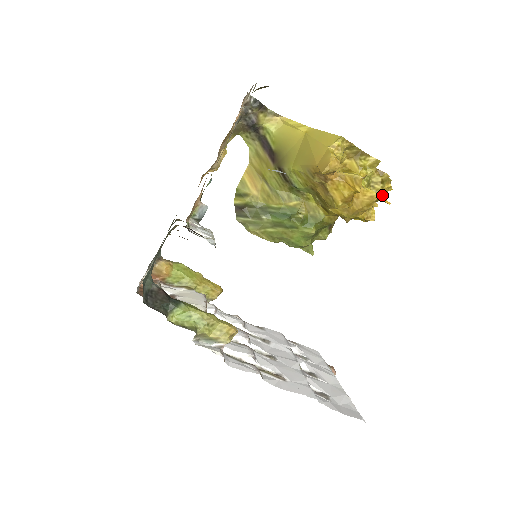
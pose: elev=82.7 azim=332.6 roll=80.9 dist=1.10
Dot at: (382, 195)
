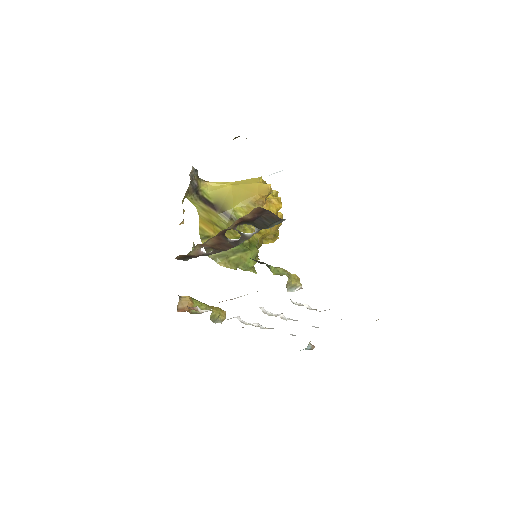
Dot at: occluded
